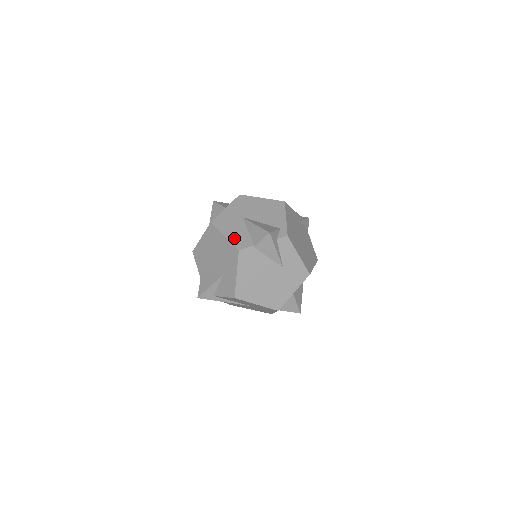
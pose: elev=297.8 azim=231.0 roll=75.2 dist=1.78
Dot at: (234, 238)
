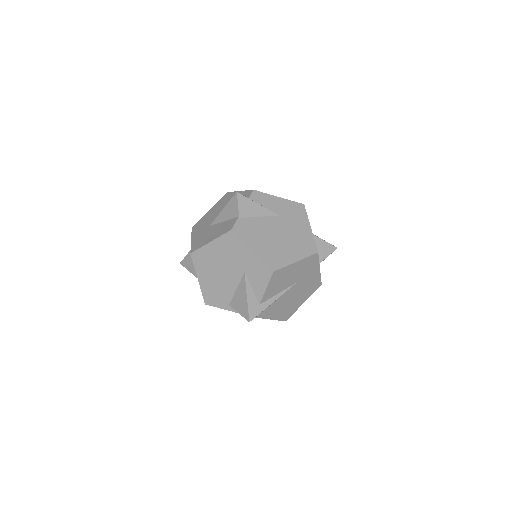
Dot at: (219, 233)
